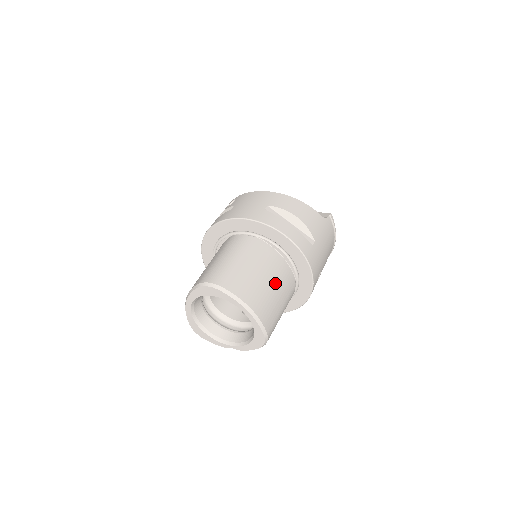
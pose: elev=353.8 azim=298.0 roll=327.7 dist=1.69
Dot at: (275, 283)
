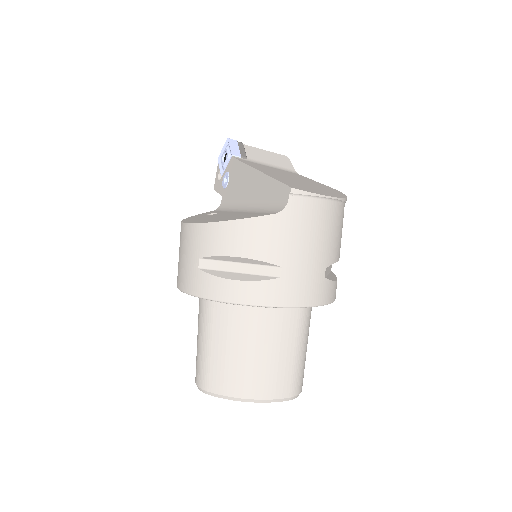
Dot at: (266, 344)
